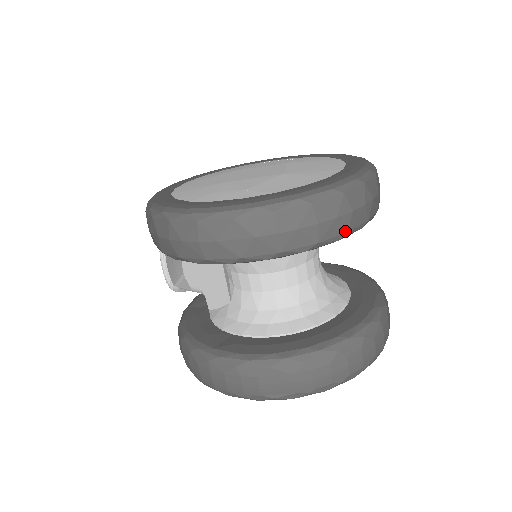
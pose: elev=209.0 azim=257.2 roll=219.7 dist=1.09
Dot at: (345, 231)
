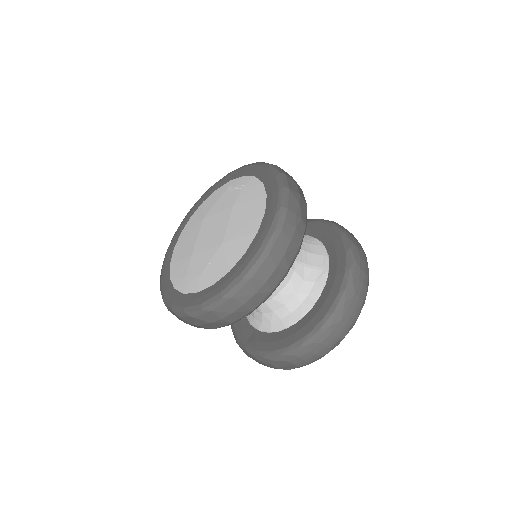
Dot at: (269, 293)
